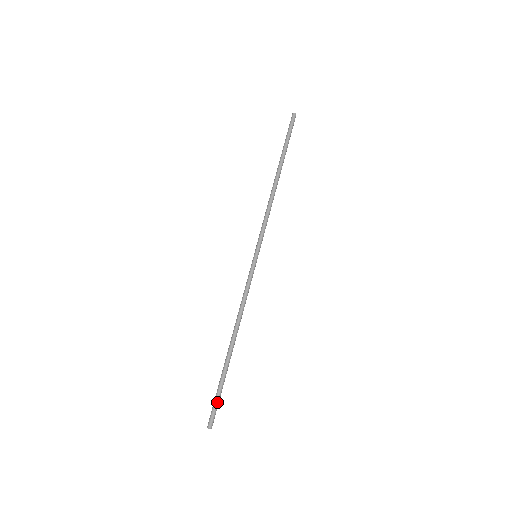
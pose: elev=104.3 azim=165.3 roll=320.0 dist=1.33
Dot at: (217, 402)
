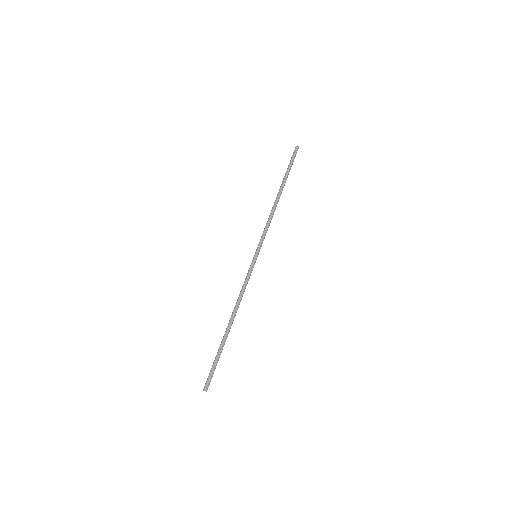
Dot at: (212, 370)
